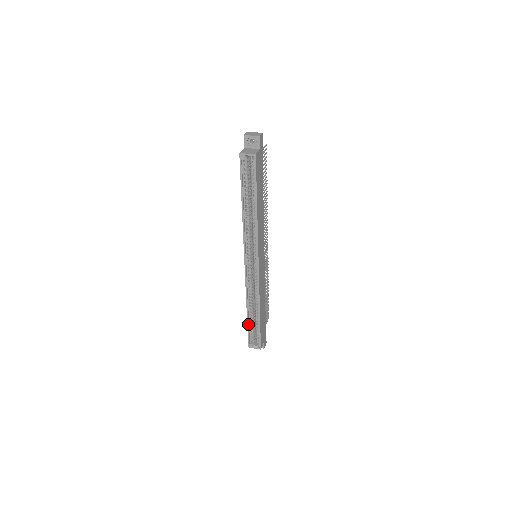
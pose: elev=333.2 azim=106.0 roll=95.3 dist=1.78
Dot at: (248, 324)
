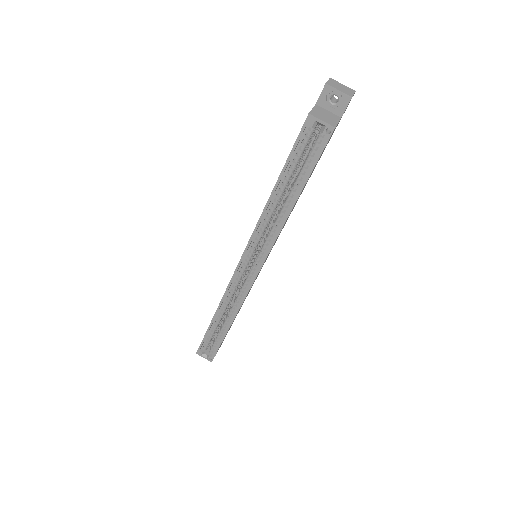
Dot at: (208, 331)
